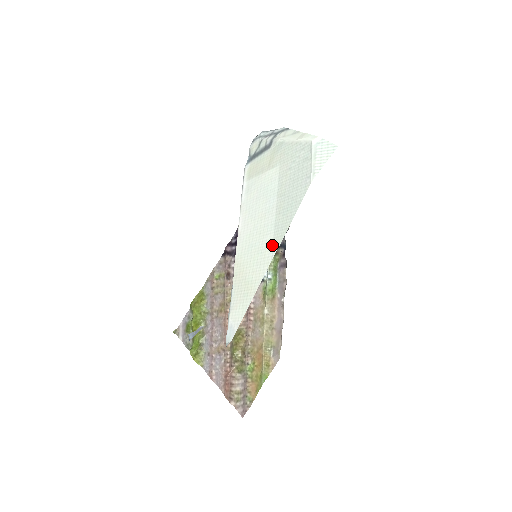
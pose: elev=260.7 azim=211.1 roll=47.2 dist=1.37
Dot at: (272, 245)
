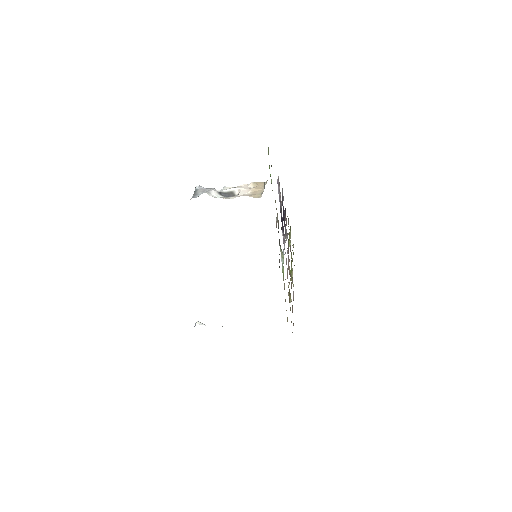
Dot at: occluded
